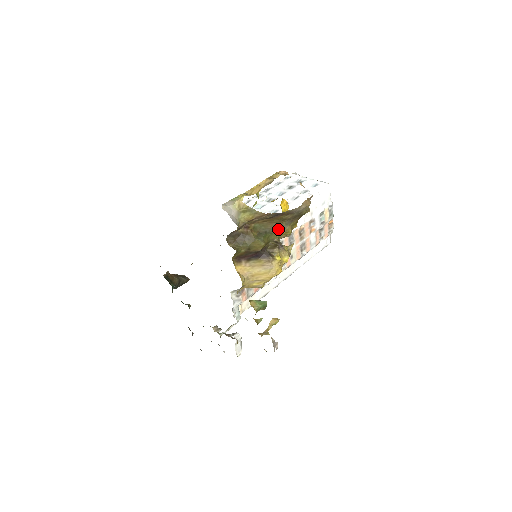
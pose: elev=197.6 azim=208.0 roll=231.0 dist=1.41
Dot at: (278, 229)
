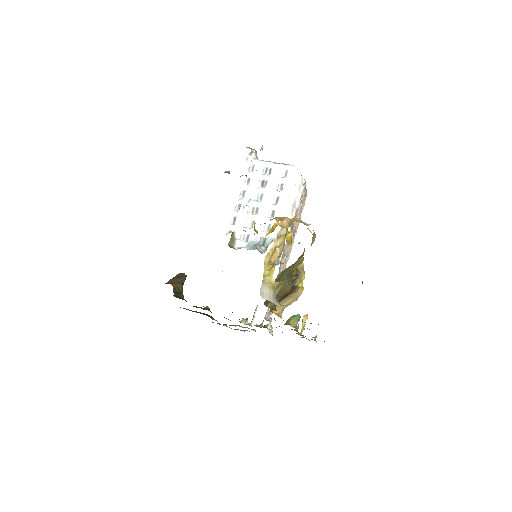
Dot at: (294, 265)
